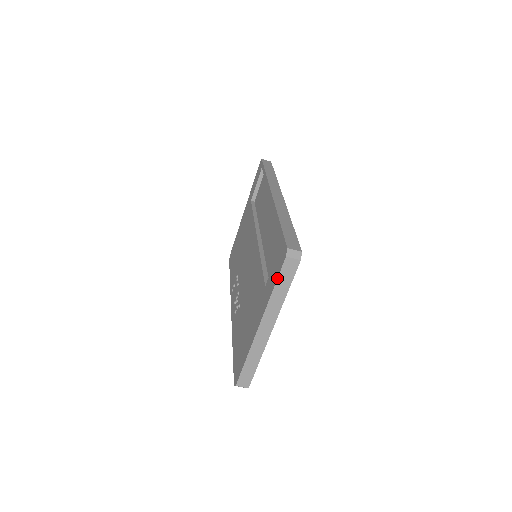
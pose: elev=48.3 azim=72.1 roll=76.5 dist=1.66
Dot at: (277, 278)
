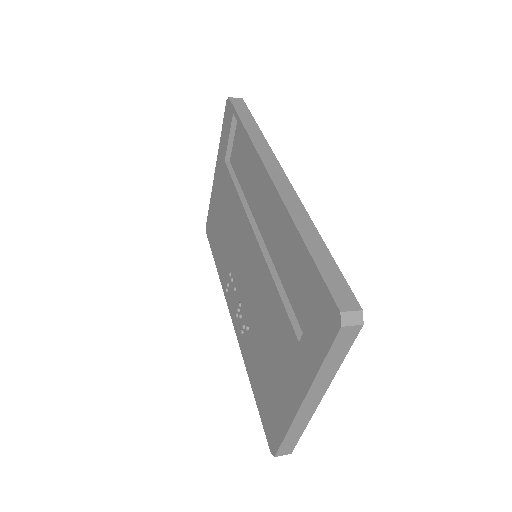
Dot at: (327, 352)
